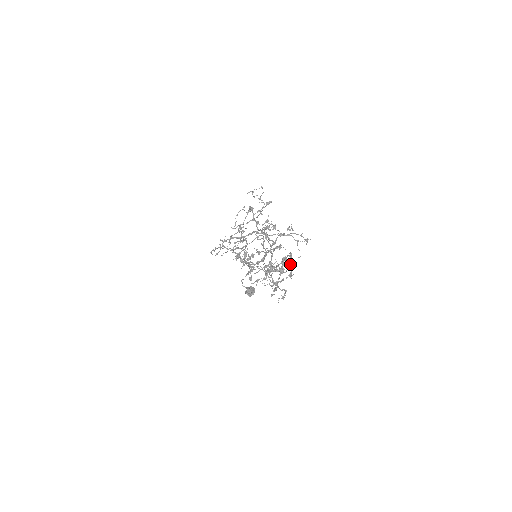
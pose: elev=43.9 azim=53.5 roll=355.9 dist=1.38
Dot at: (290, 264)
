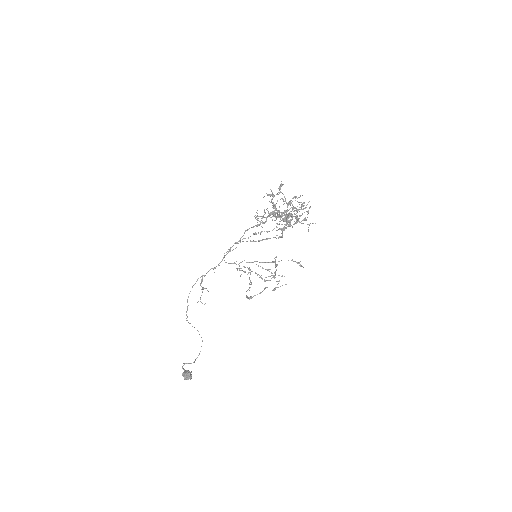
Dot at: (275, 287)
